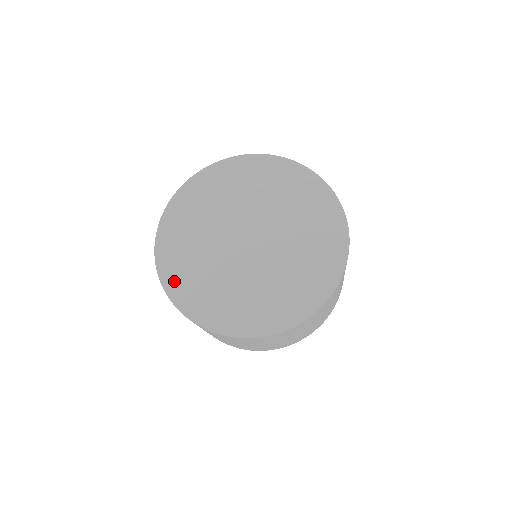
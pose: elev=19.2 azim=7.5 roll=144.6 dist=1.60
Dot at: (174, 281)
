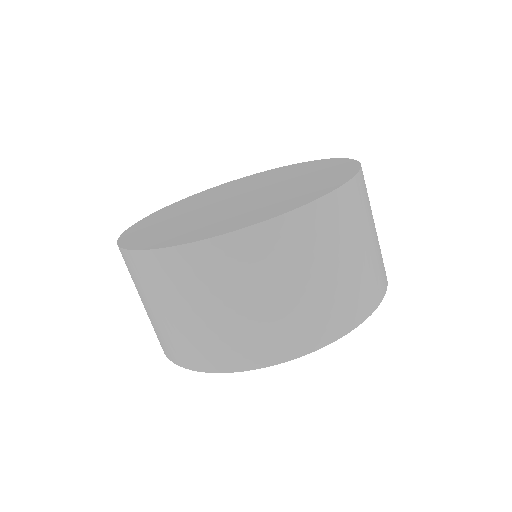
Dot at: (134, 232)
